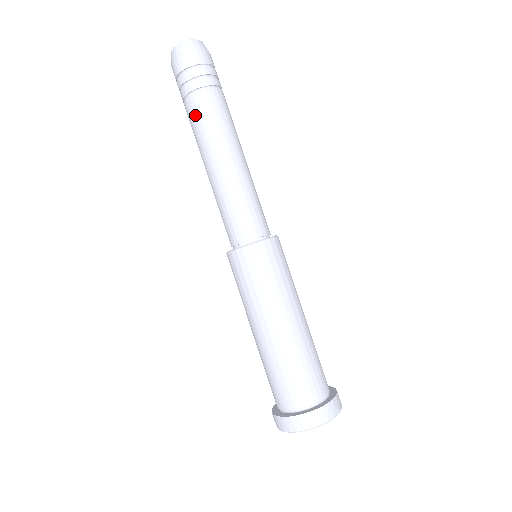
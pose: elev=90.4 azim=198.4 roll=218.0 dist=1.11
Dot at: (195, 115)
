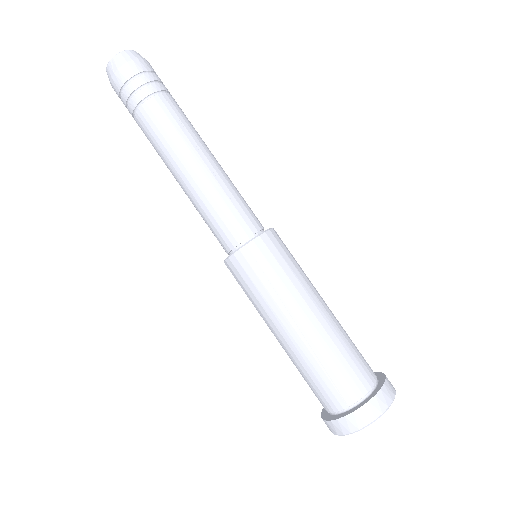
Dot at: (153, 122)
